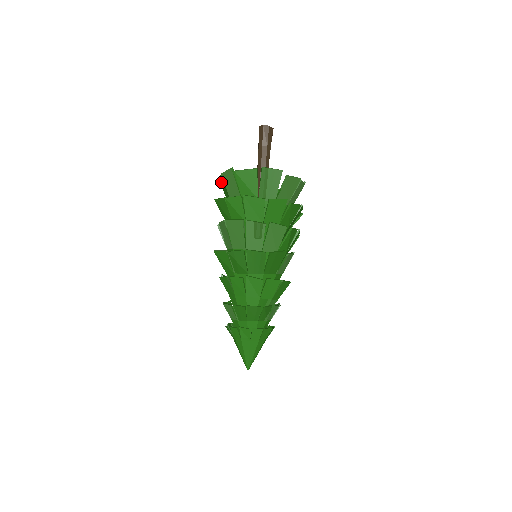
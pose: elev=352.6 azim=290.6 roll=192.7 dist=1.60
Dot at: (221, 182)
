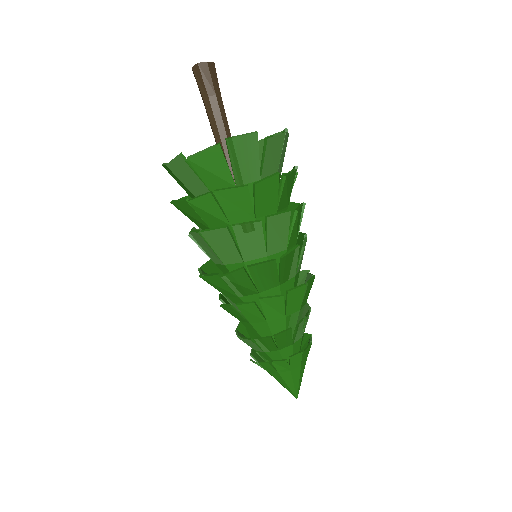
Dot at: (169, 172)
